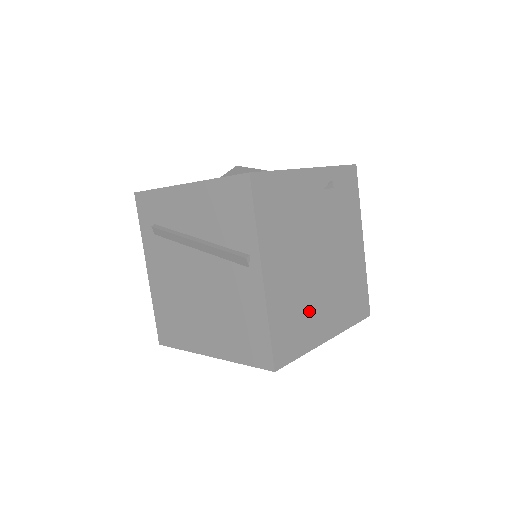
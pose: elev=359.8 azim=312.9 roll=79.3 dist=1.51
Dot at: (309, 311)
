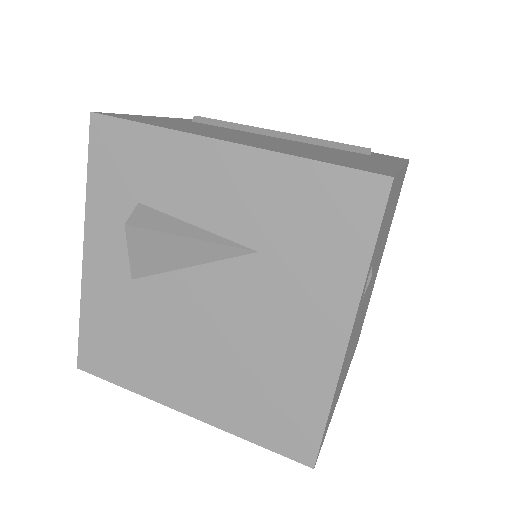
Dot at: occluded
